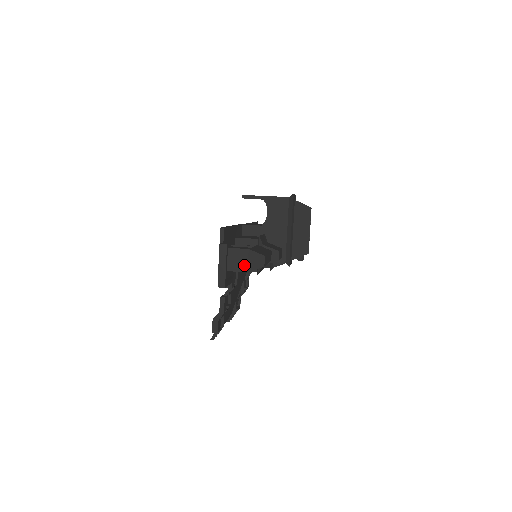
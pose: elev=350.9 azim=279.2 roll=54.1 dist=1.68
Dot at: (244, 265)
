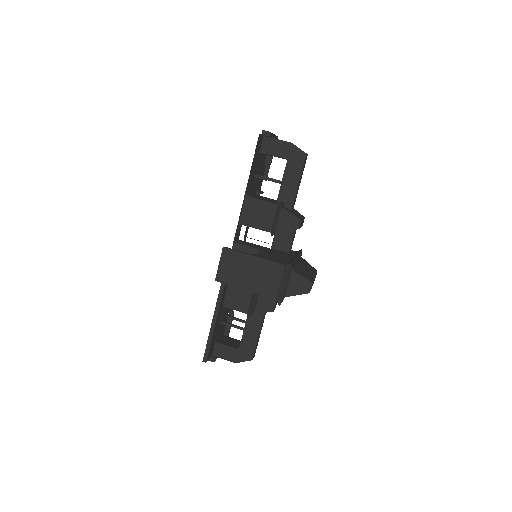
Dot at: occluded
